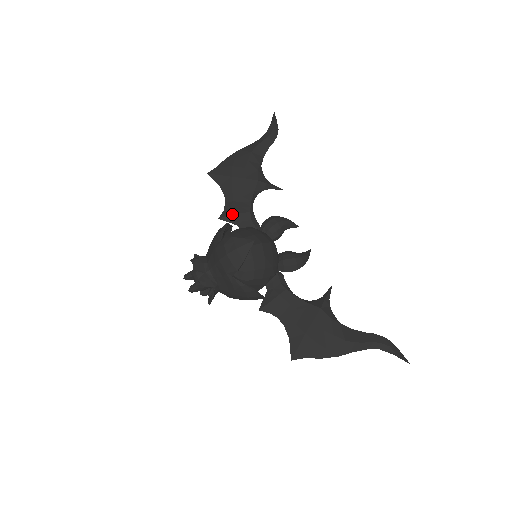
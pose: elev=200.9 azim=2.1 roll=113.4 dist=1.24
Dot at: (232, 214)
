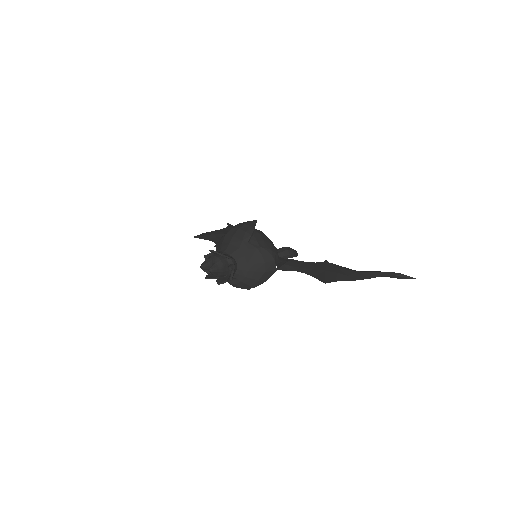
Dot at: occluded
